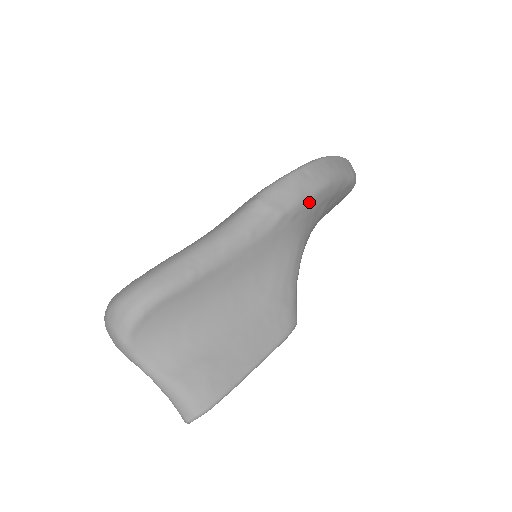
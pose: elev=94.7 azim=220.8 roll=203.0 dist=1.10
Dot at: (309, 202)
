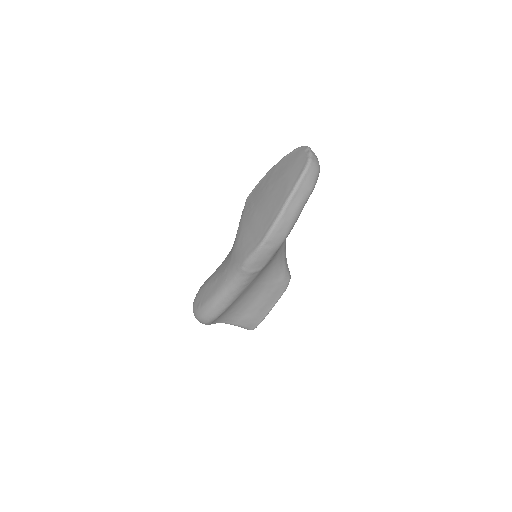
Dot at: (276, 252)
